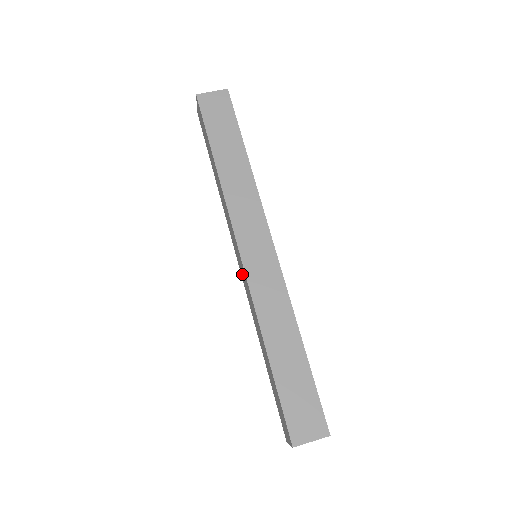
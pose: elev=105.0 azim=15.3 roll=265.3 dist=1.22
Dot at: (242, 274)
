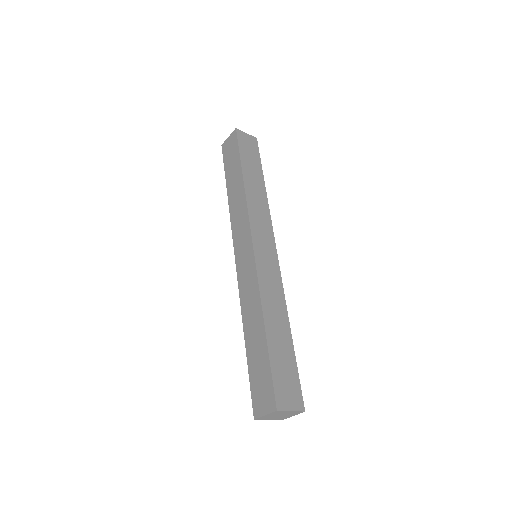
Dot at: occluded
